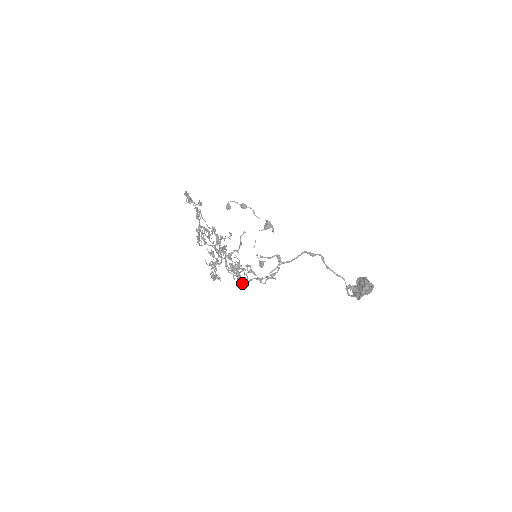
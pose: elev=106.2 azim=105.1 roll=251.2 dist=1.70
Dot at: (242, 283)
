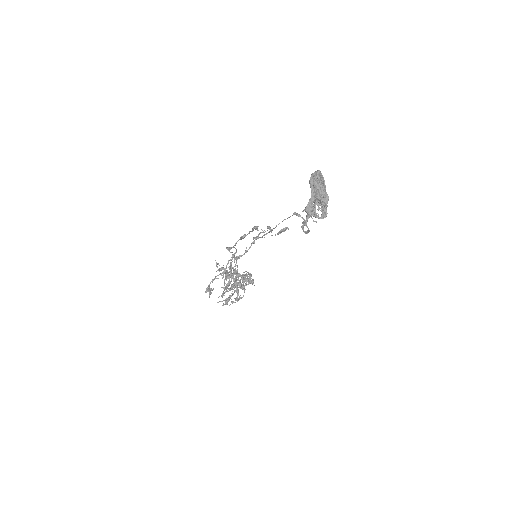
Dot at: (223, 294)
